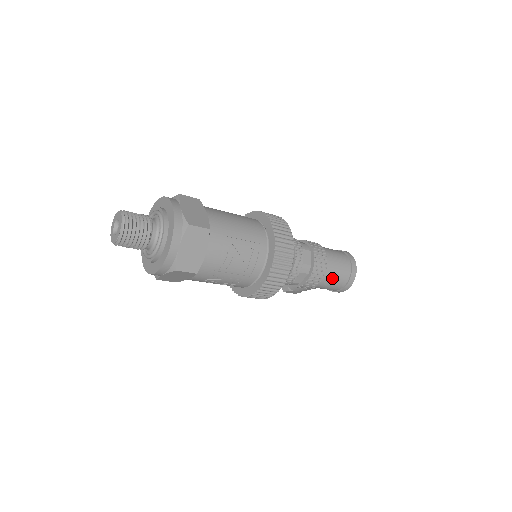
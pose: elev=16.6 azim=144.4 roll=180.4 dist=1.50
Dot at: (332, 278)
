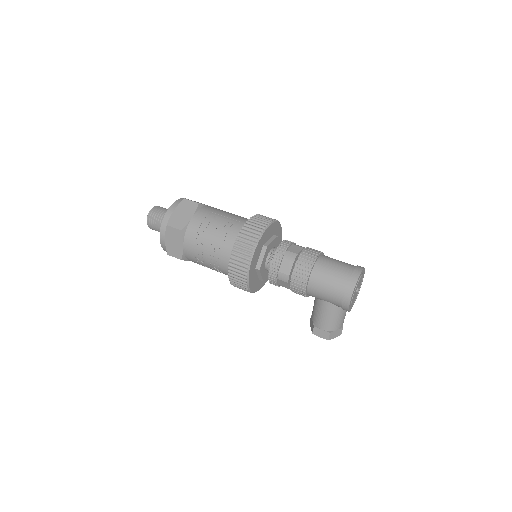
Dot at: (326, 274)
